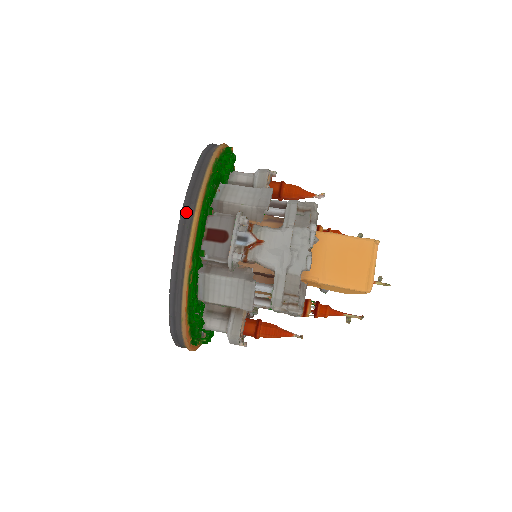
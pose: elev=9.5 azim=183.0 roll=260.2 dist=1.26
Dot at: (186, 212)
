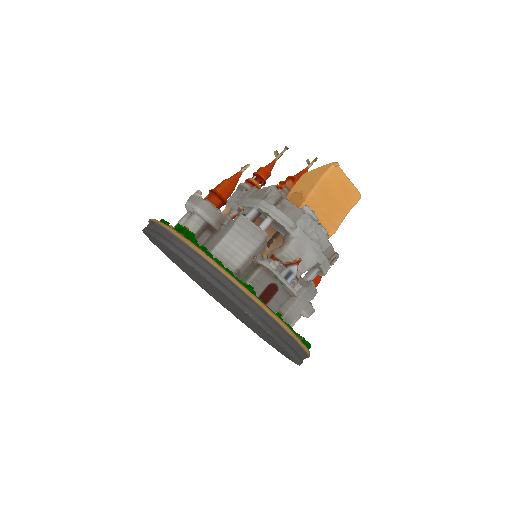
Dot at: (256, 315)
